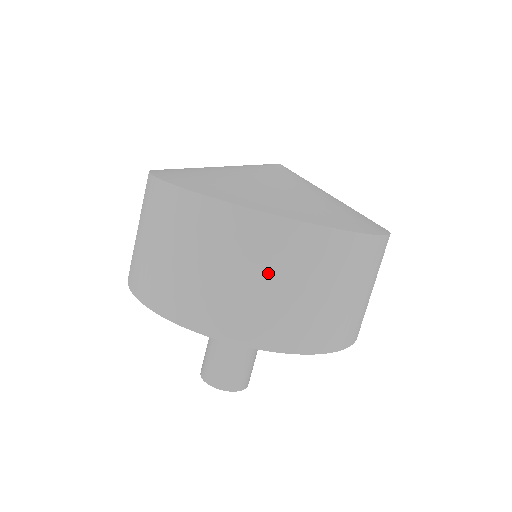
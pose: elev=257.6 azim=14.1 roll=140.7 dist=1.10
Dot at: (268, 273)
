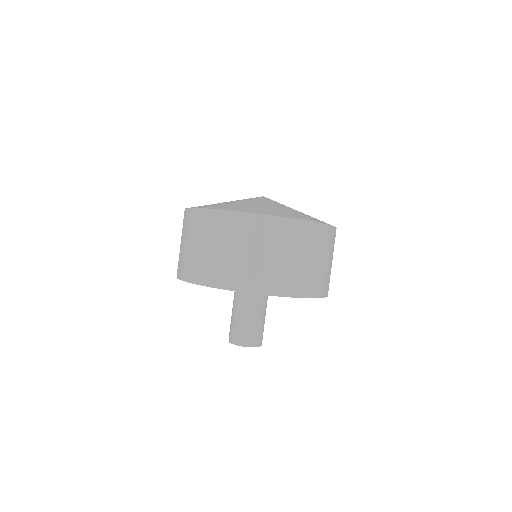
Dot at: (289, 251)
